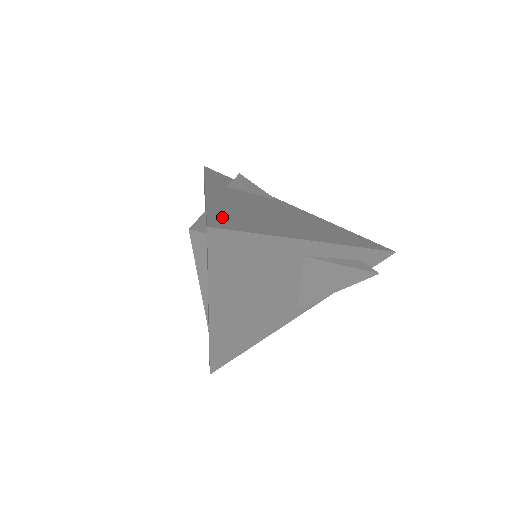
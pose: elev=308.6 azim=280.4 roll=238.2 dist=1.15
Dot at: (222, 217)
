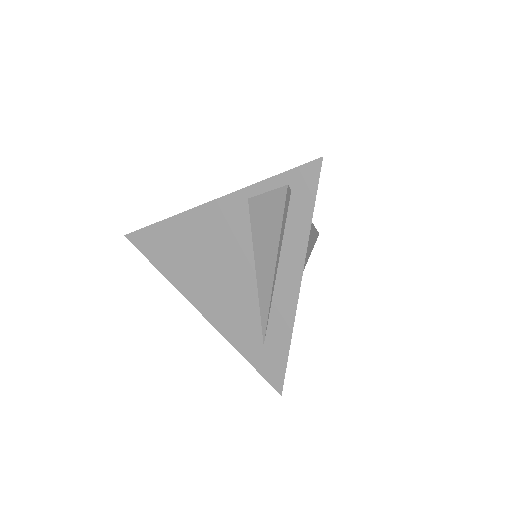
Dot at: occluded
